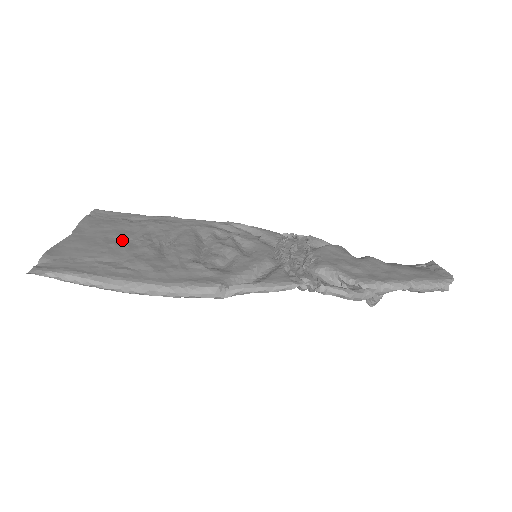
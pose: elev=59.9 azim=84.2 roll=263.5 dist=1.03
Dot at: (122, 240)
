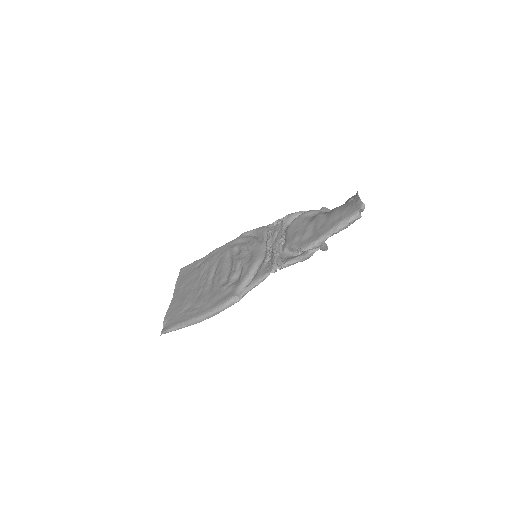
Dot at: (193, 288)
